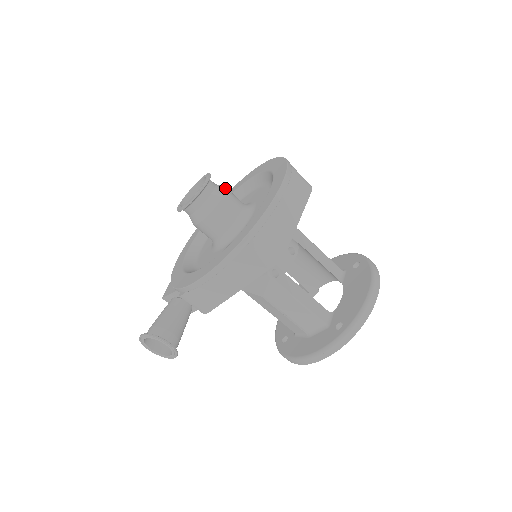
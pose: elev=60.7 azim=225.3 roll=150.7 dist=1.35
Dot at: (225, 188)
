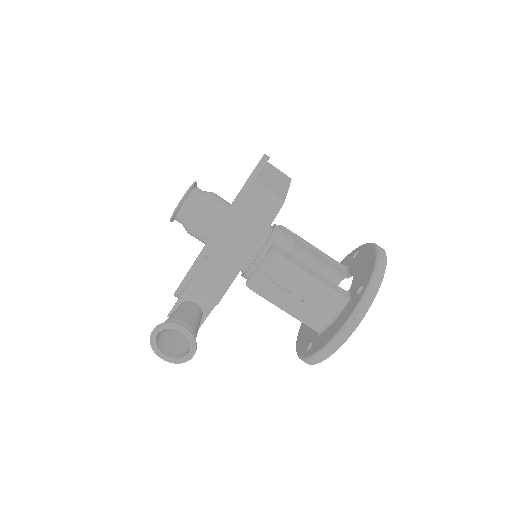
Dot at: occluded
